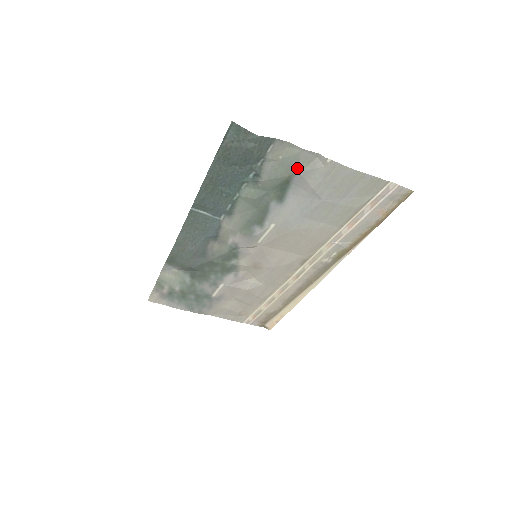
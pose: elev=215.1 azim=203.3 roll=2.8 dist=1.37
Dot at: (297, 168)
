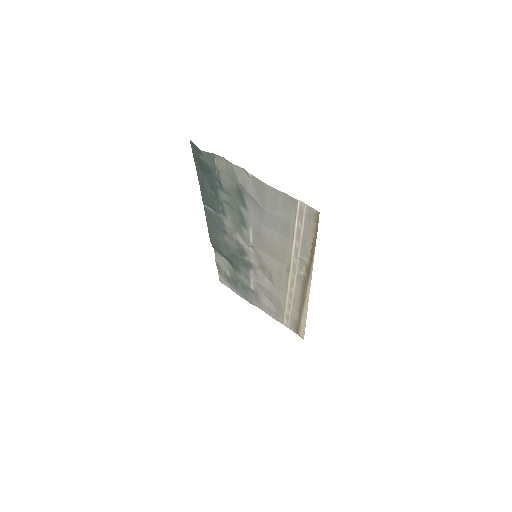
Dot at: (237, 179)
